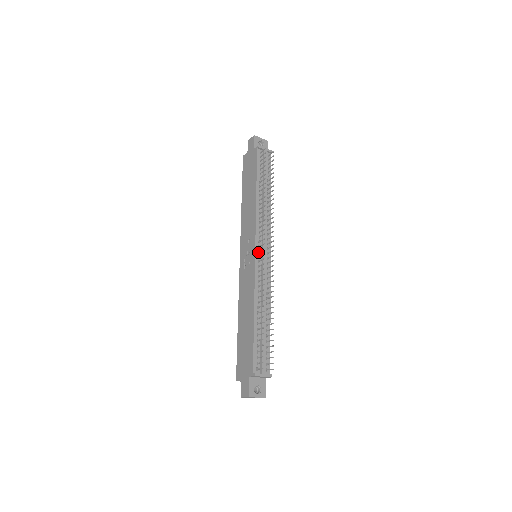
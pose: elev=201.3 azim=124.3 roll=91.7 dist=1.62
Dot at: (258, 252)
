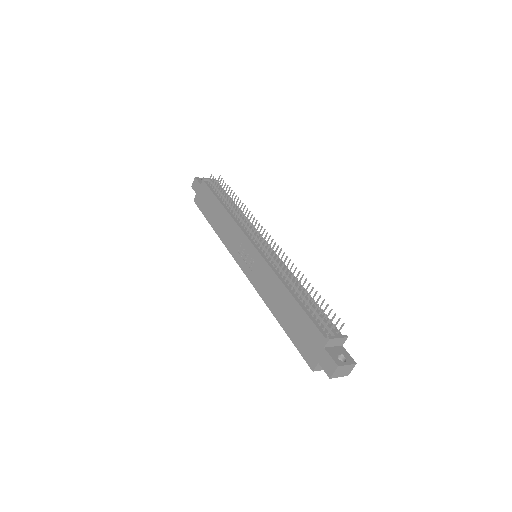
Dot at: (256, 246)
